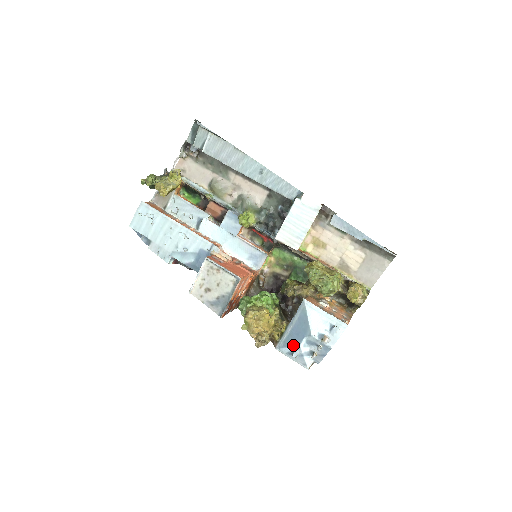
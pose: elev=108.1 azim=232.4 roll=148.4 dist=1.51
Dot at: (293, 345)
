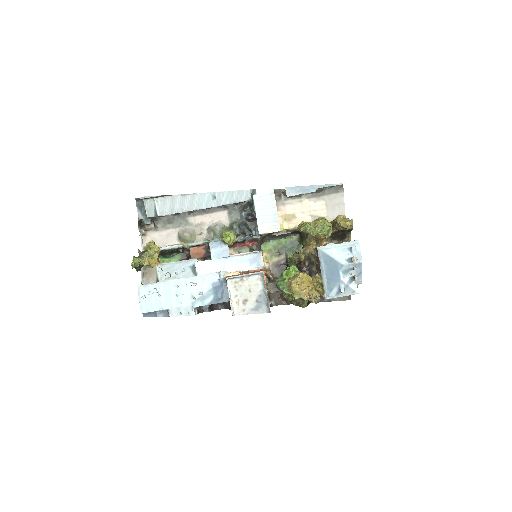
Dot at: (336, 284)
